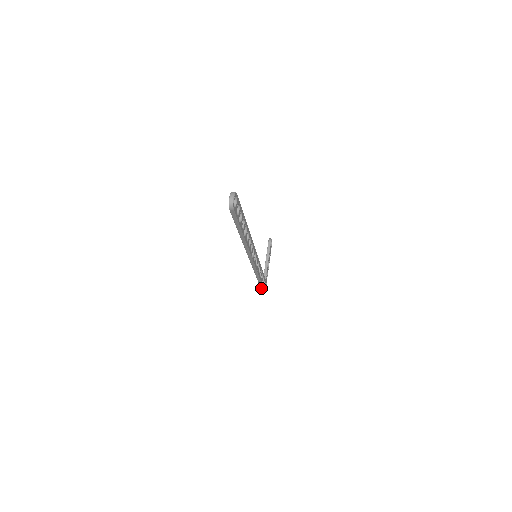
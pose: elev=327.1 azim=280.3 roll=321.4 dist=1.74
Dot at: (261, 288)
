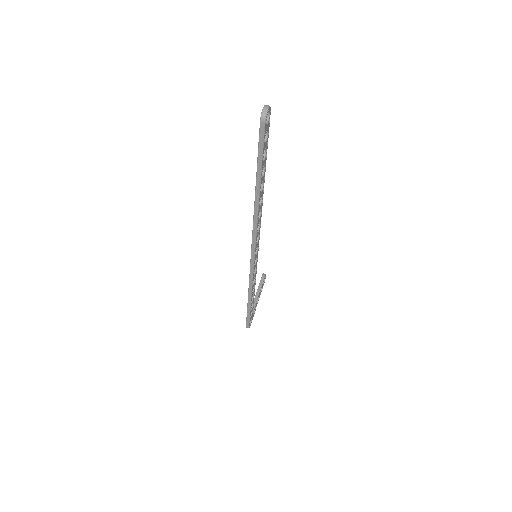
Dot at: (247, 318)
